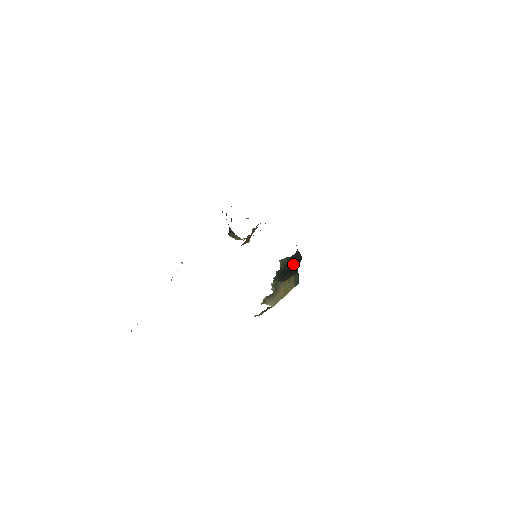
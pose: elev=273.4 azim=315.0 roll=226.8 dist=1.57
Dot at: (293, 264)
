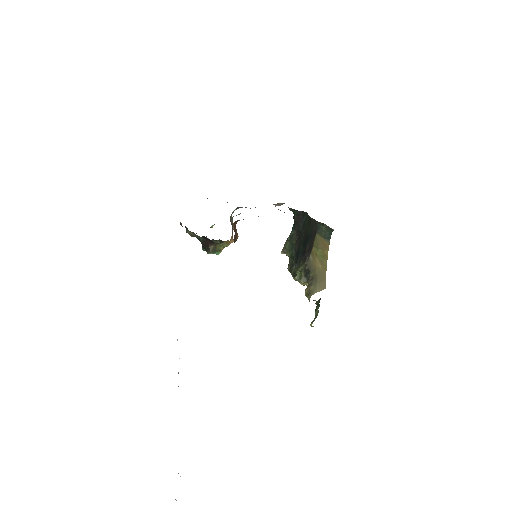
Dot at: (302, 232)
